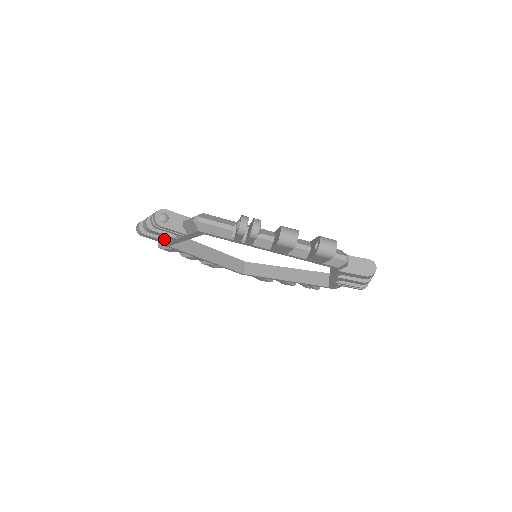
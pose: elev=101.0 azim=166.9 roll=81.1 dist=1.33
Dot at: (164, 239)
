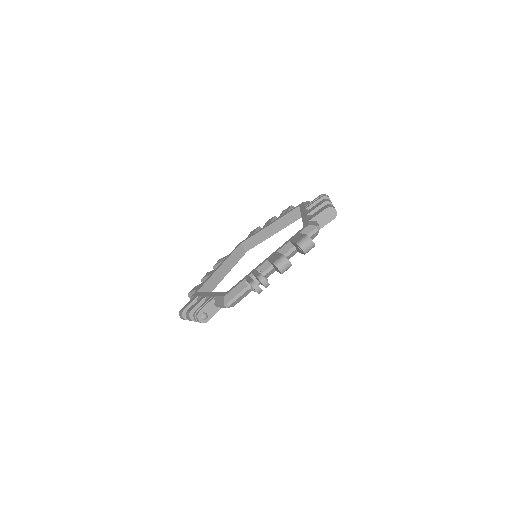
Dot at: occluded
